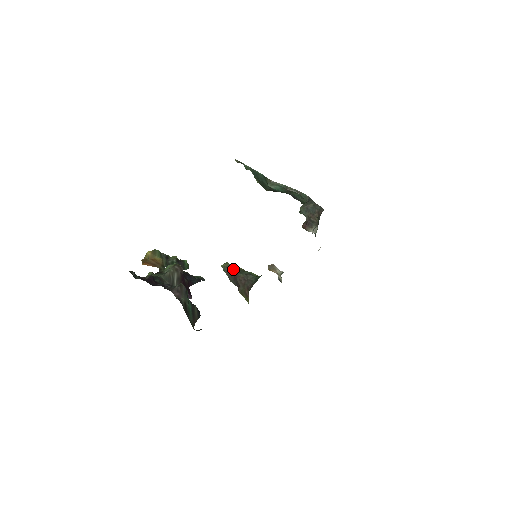
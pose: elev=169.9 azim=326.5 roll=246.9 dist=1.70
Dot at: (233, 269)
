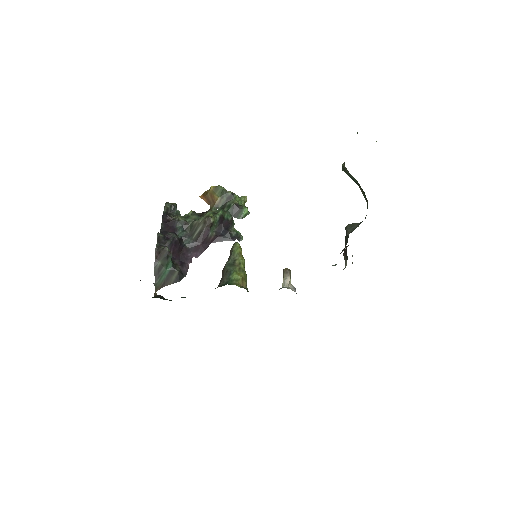
Dot at: (230, 255)
